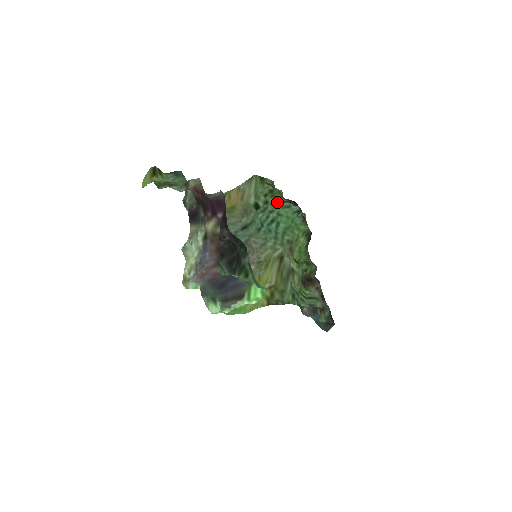
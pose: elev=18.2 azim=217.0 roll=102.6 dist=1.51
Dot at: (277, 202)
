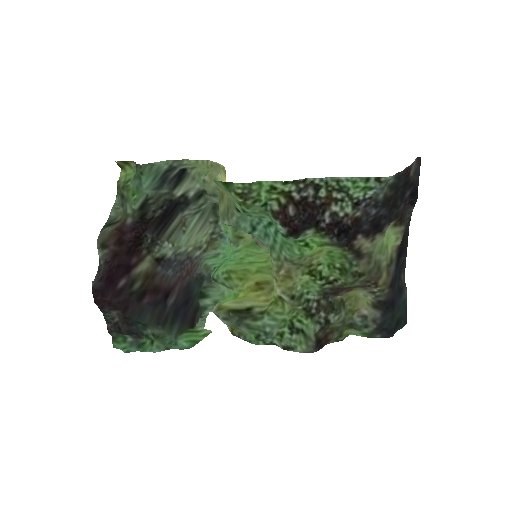
Dot at: (262, 210)
